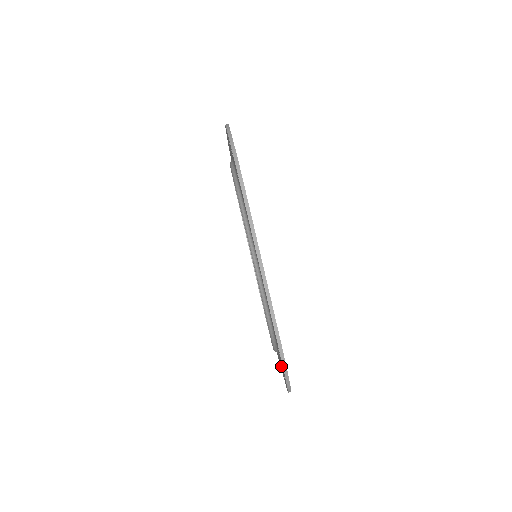
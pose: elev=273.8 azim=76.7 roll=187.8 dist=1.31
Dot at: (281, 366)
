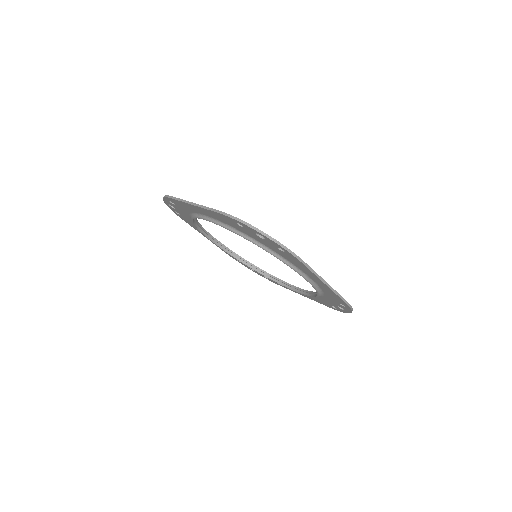
Dot at: (289, 259)
